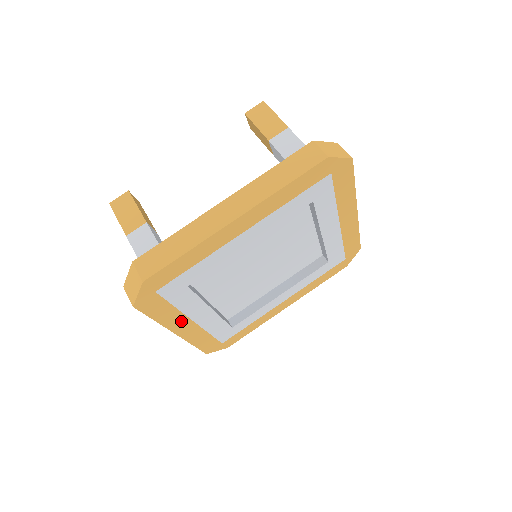
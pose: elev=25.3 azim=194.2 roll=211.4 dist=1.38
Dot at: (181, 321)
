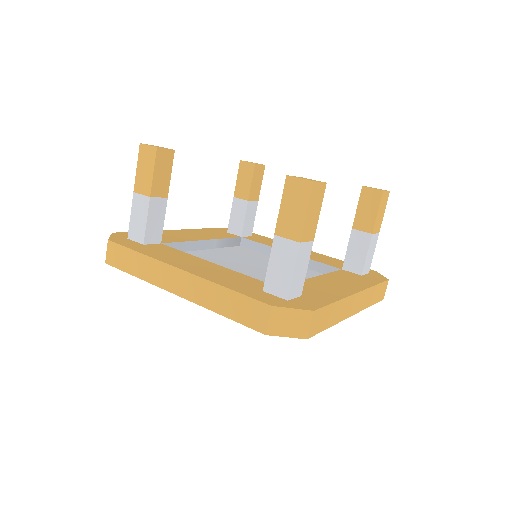
Dot at: occluded
